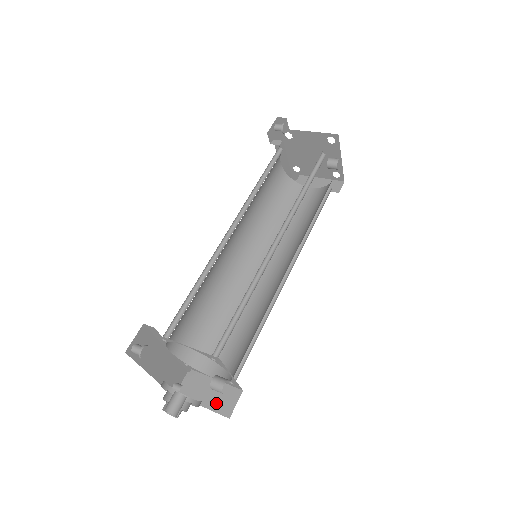
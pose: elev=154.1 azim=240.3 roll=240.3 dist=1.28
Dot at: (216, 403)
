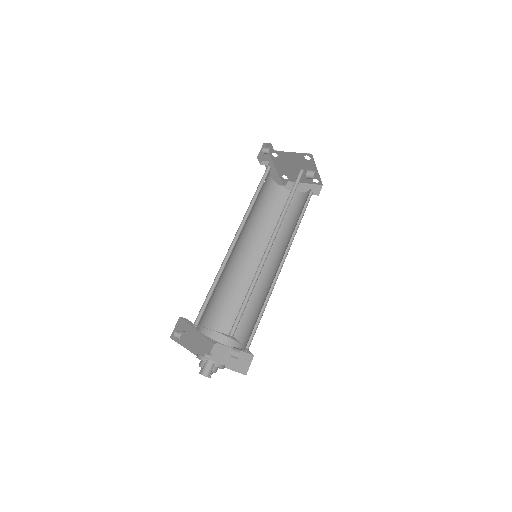
Dot at: (236, 365)
